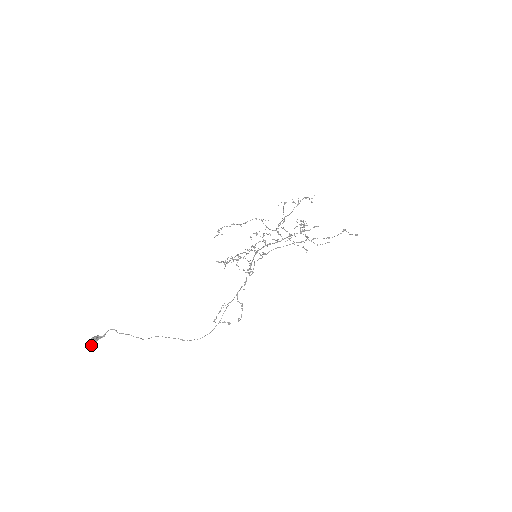
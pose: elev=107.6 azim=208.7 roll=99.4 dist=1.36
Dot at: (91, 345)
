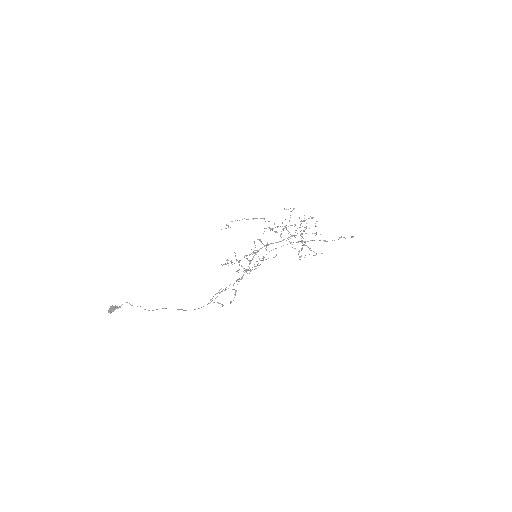
Dot at: (110, 313)
